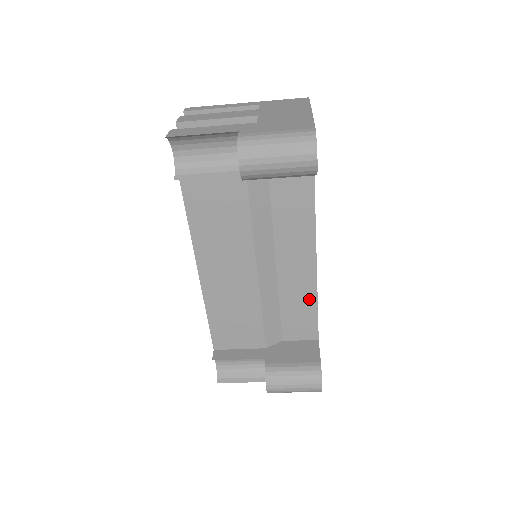
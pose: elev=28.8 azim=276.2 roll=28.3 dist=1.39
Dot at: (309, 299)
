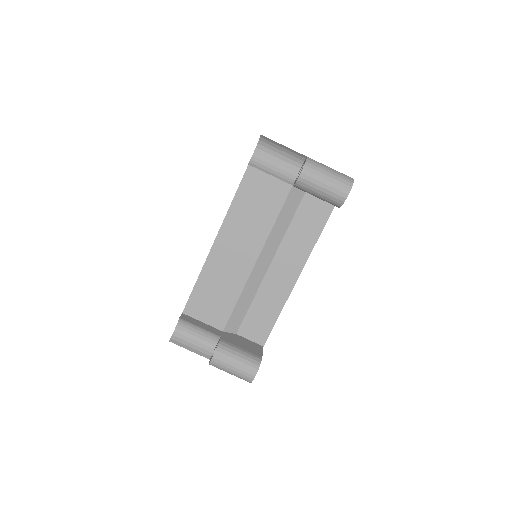
Dot at: (276, 307)
